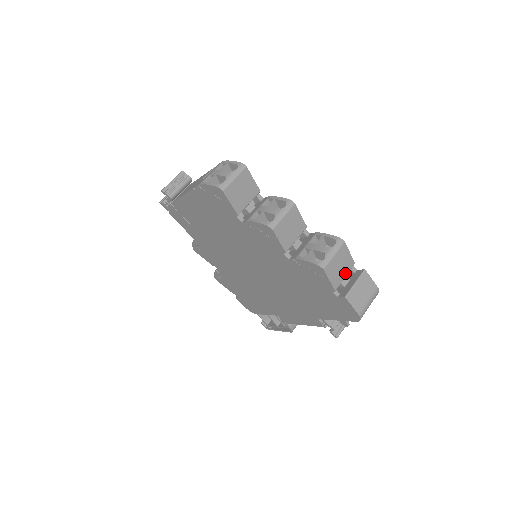
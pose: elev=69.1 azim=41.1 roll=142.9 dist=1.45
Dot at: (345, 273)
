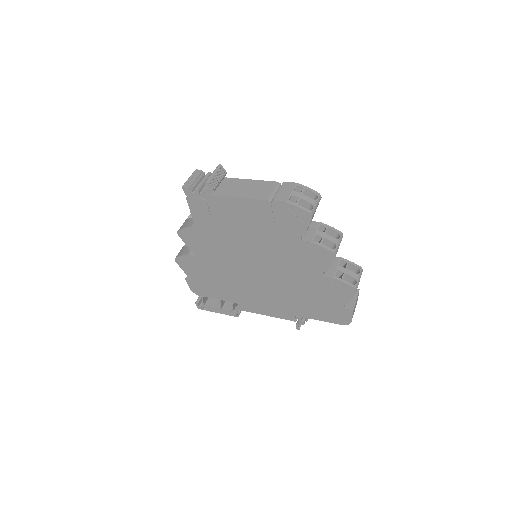
Dot at: occluded
